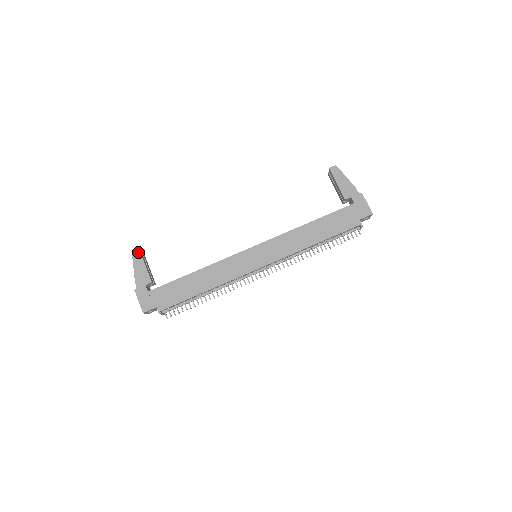
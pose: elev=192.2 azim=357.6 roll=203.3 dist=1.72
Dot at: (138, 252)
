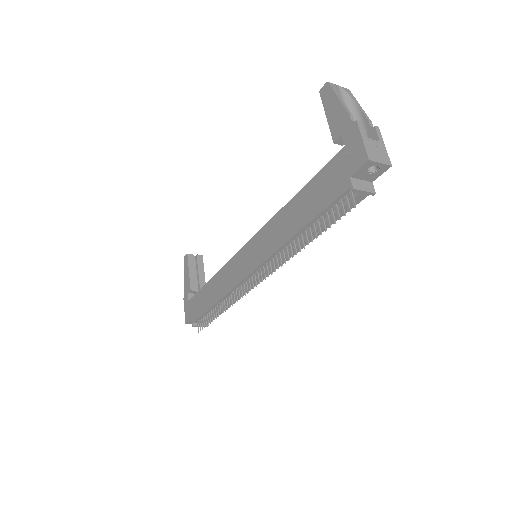
Dot at: (187, 257)
